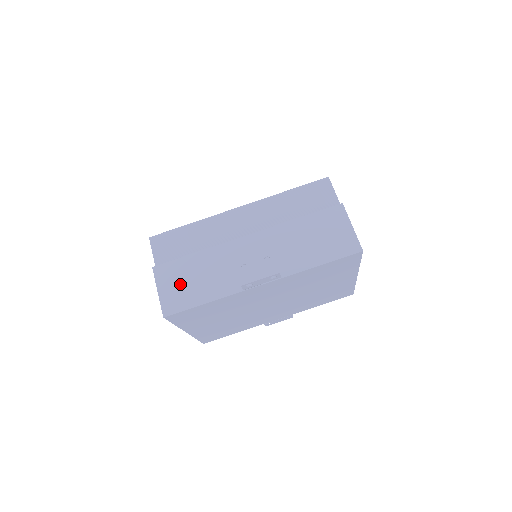
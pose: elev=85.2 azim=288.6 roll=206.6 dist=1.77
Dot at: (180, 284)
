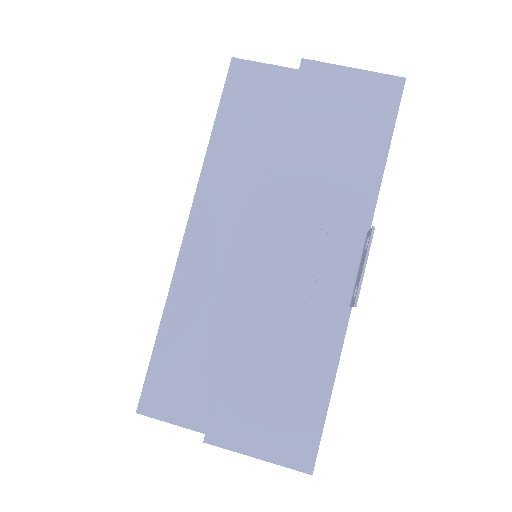
Dot at: (269, 410)
